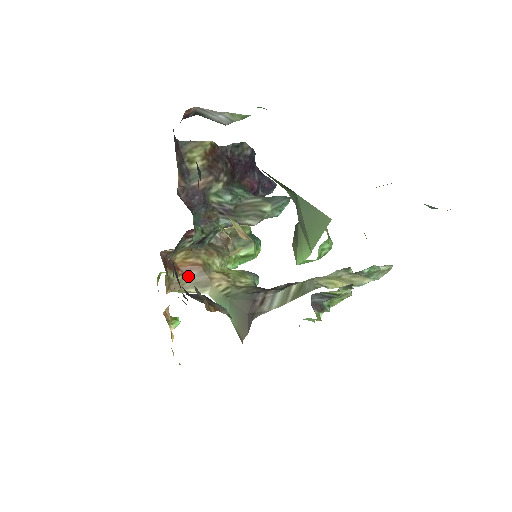
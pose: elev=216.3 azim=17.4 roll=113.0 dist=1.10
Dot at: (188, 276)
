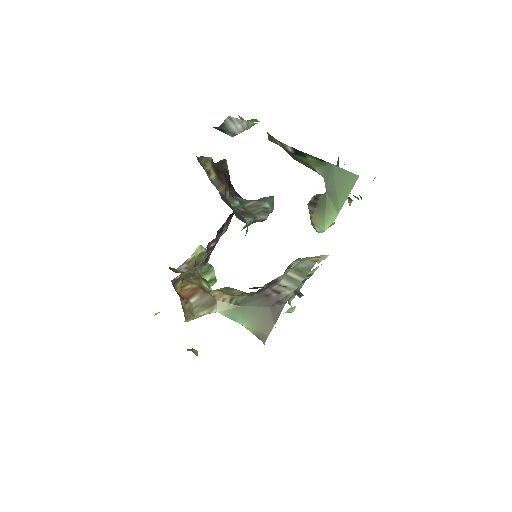
Dot at: (193, 302)
